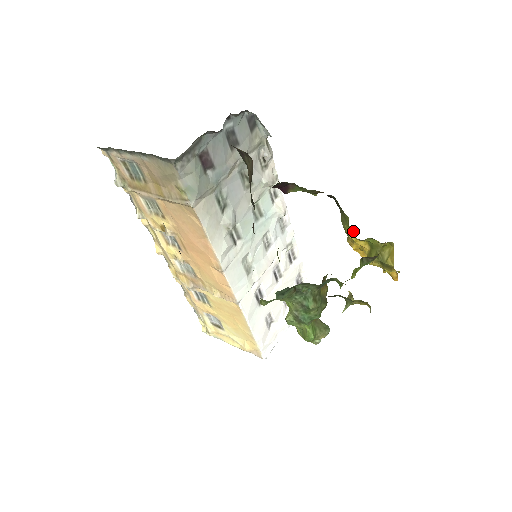
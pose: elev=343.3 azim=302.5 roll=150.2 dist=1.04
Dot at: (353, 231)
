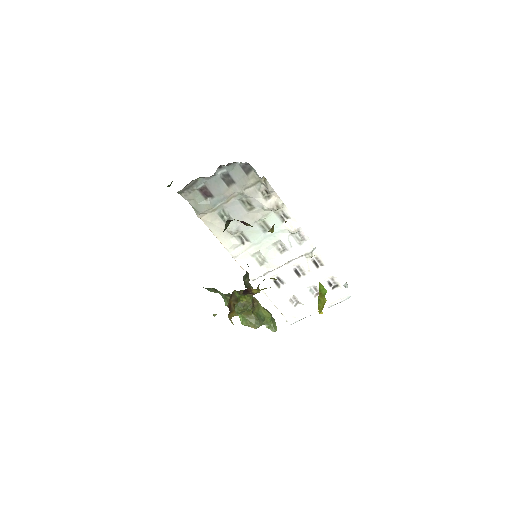
Dot at: occluded
